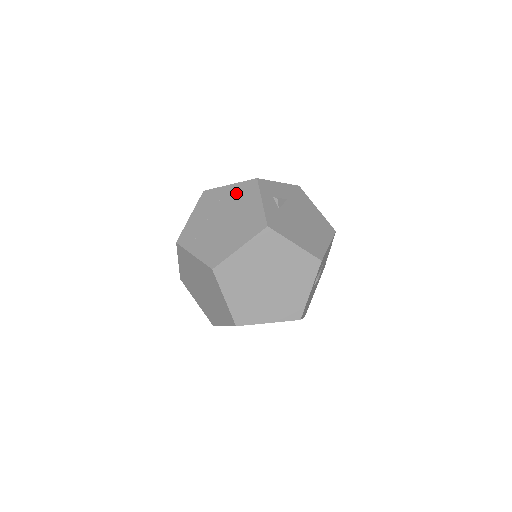
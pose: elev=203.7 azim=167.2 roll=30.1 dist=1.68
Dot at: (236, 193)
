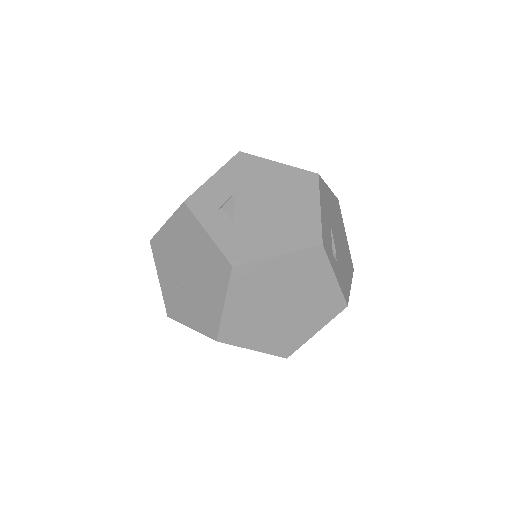
Dot at: (178, 232)
